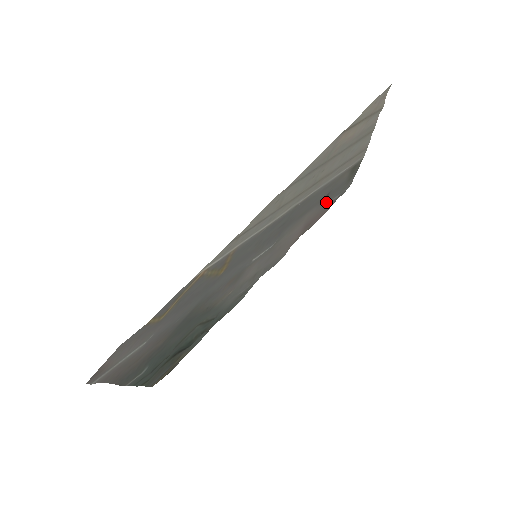
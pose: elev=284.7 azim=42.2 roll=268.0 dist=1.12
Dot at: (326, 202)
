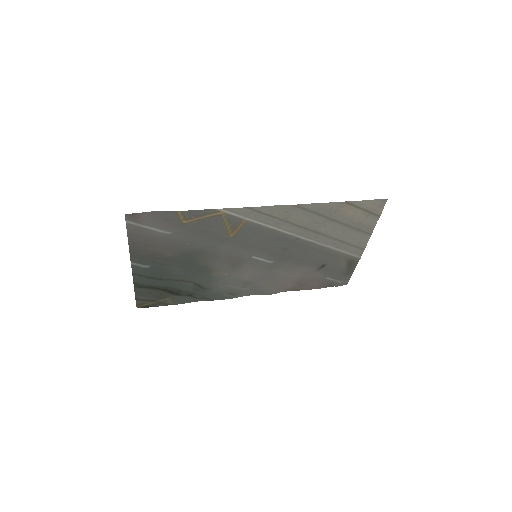
Dot at: (321, 274)
